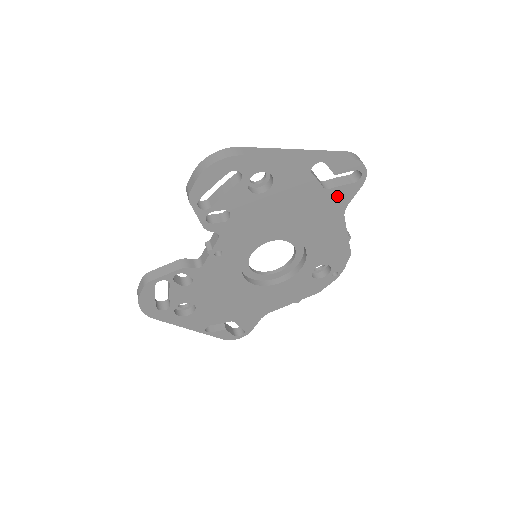
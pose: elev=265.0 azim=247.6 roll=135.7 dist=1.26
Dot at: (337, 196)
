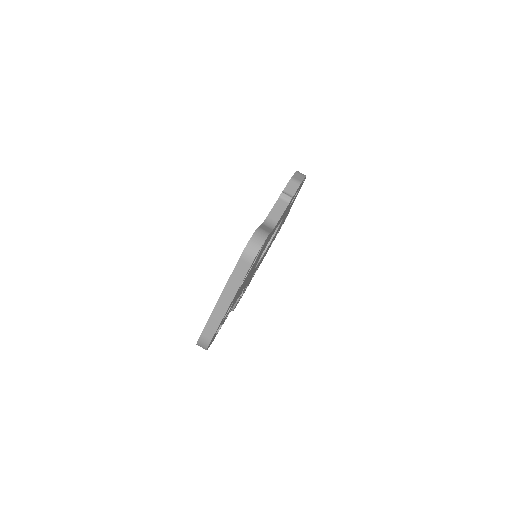
Dot at: (263, 246)
